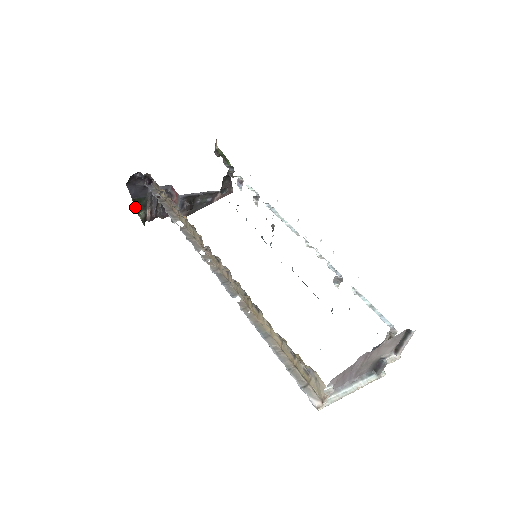
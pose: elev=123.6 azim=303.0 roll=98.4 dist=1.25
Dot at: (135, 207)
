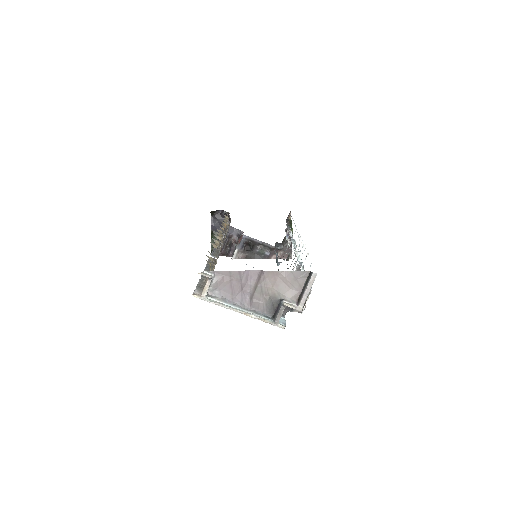
Dot at: (212, 239)
